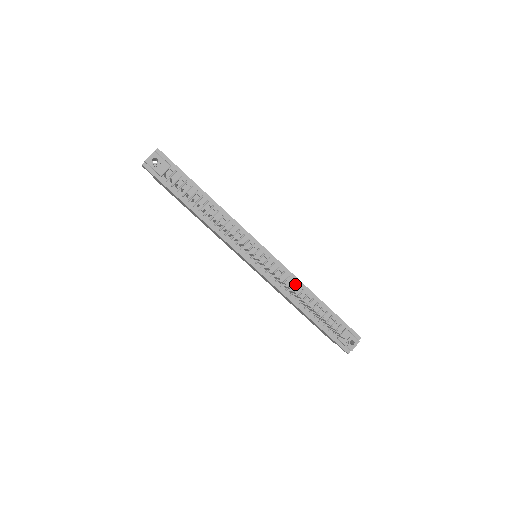
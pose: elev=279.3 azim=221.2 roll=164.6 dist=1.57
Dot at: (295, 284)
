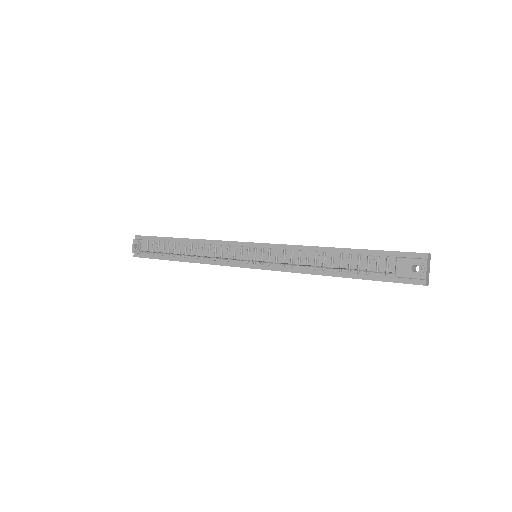
Dot at: (303, 254)
